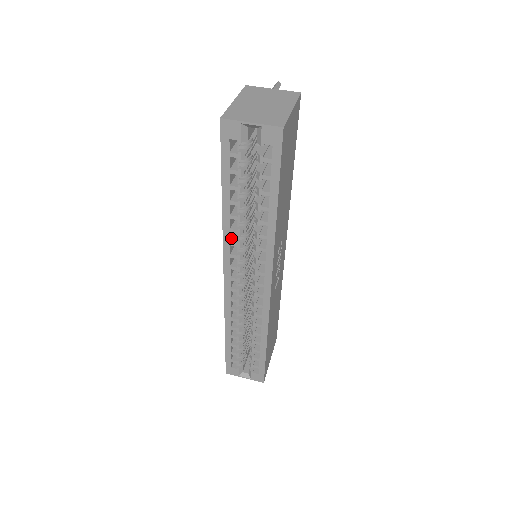
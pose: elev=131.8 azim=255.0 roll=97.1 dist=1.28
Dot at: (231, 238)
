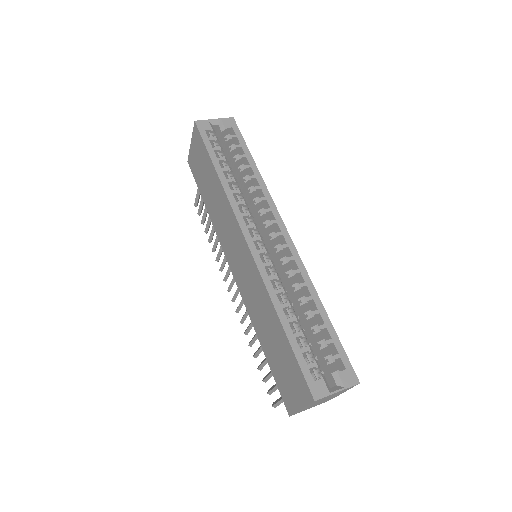
Dot at: (234, 203)
